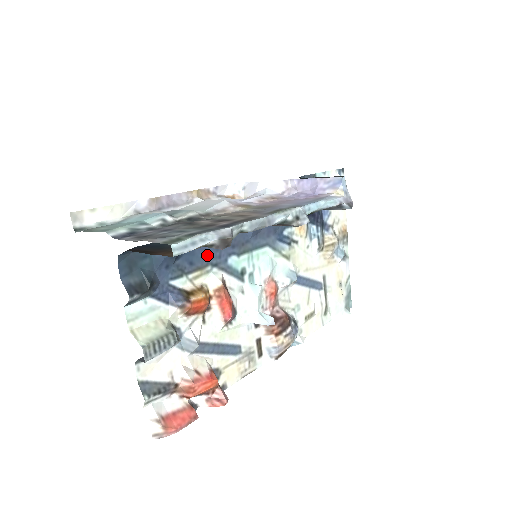
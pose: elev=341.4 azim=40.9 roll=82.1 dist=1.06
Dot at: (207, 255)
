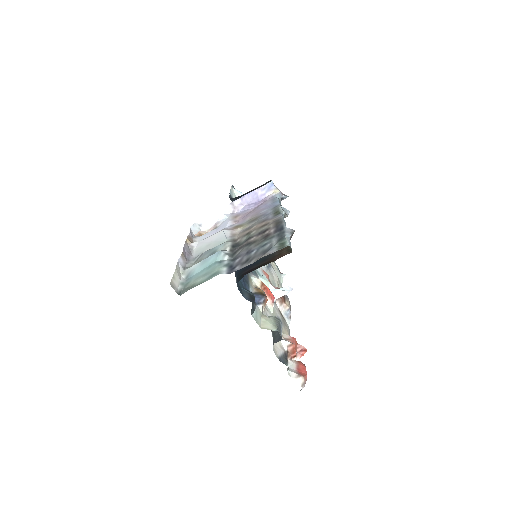
Dot at: occluded
